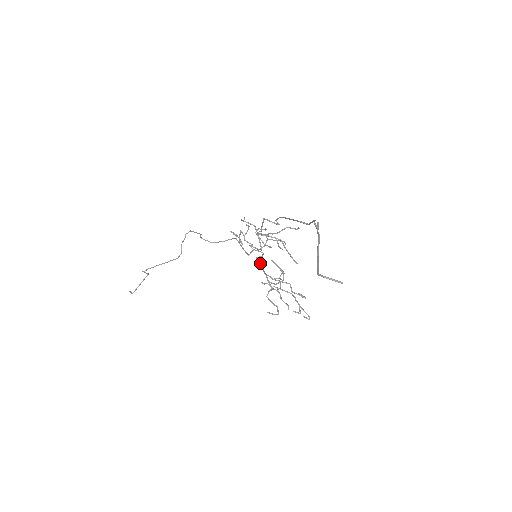
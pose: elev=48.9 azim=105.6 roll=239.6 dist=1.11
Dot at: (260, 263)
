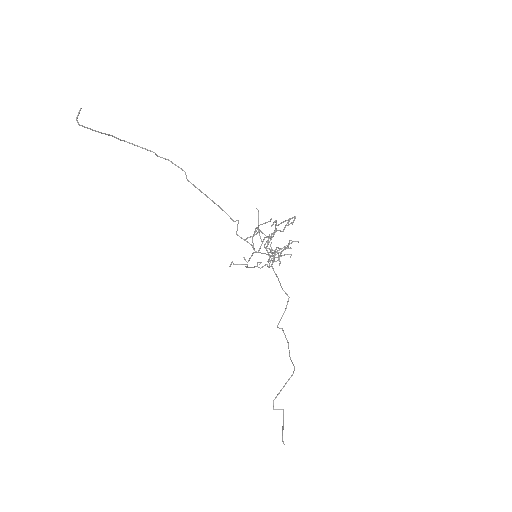
Dot at: (269, 259)
